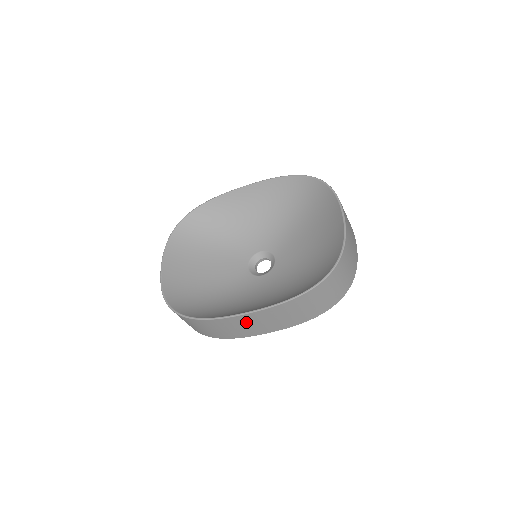
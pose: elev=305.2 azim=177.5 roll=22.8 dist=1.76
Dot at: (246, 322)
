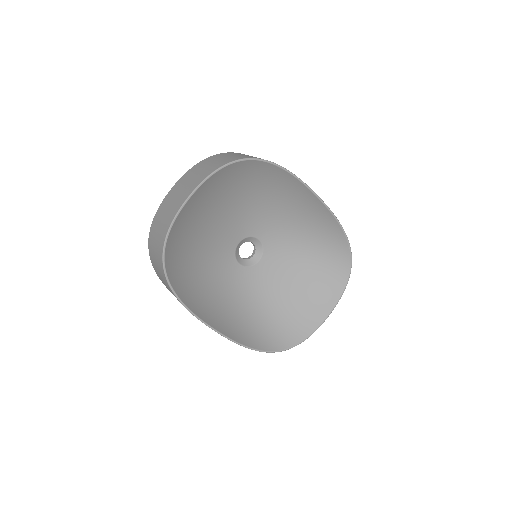
Dot at: occluded
